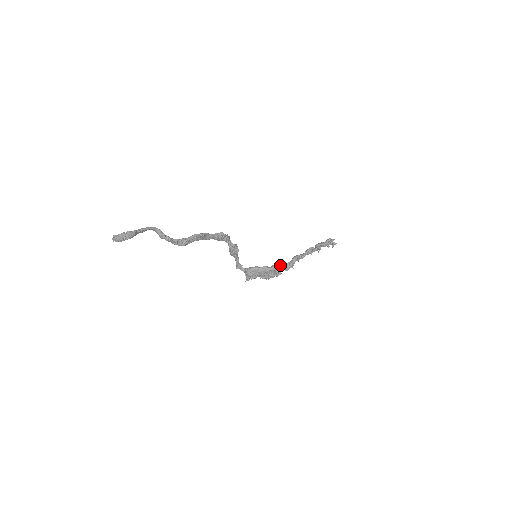
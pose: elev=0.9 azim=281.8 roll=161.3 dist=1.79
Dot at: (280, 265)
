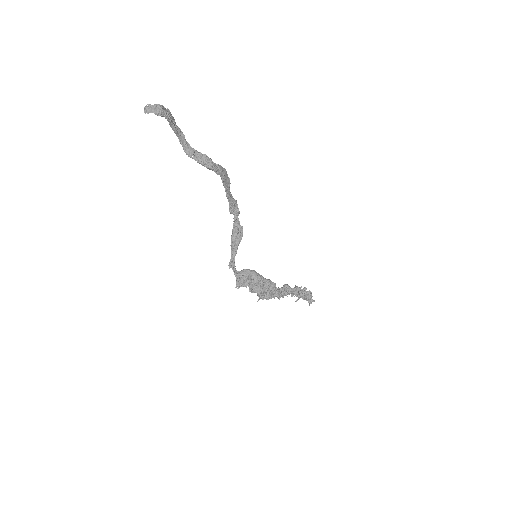
Dot at: (275, 283)
